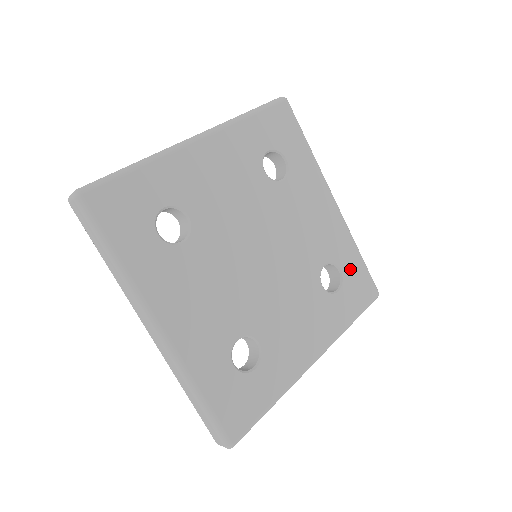
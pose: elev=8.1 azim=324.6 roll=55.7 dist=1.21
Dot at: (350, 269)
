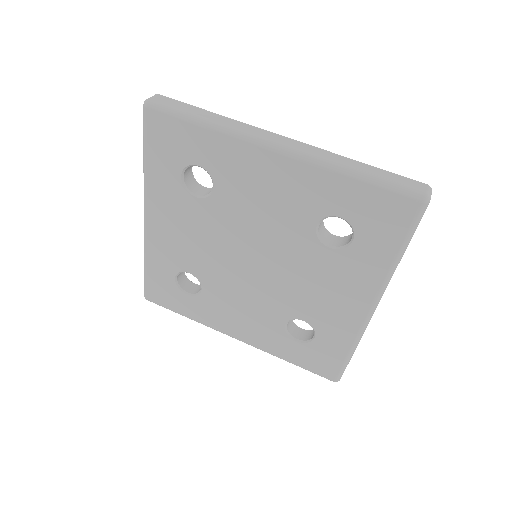
Dot at: (353, 207)
